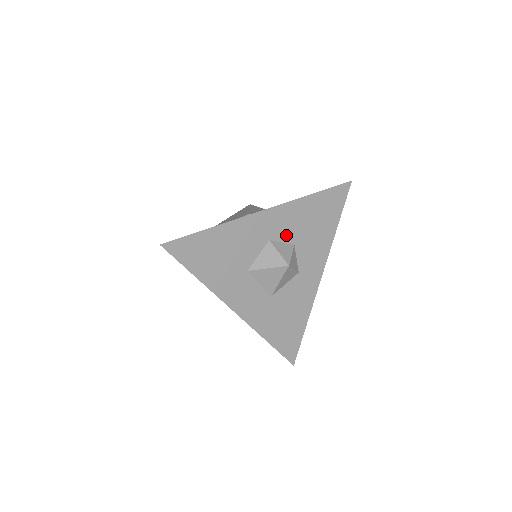
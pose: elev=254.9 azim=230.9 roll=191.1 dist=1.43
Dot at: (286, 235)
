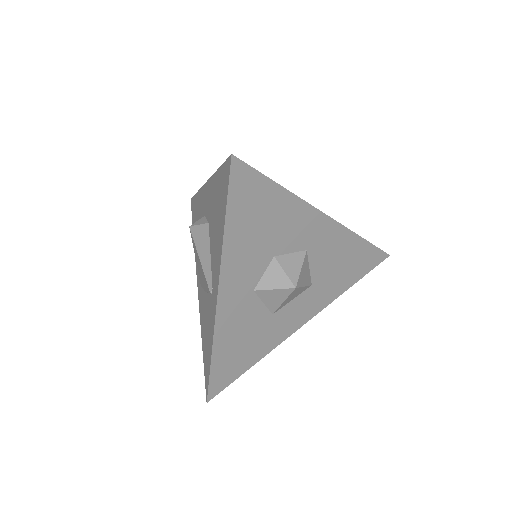
Dot at: (258, 268)
